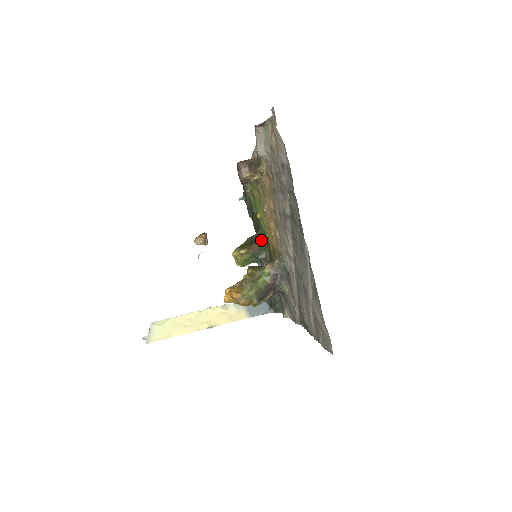
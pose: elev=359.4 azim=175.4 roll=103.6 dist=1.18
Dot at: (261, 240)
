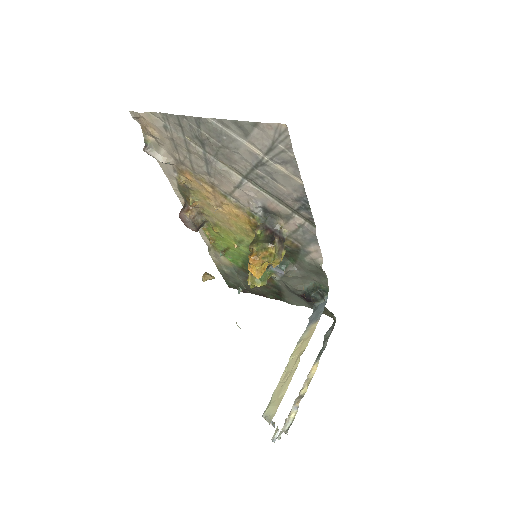
Dot at: occluded
